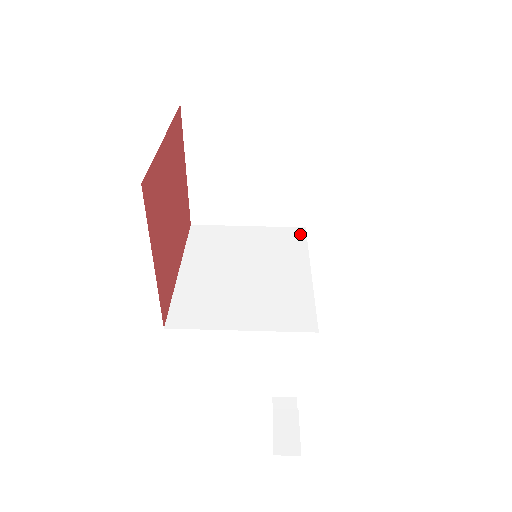
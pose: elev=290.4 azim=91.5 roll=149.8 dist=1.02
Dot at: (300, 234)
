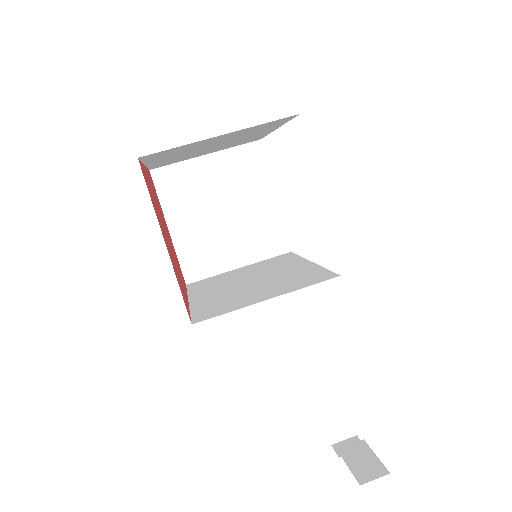
Dot at: (288, 255)
